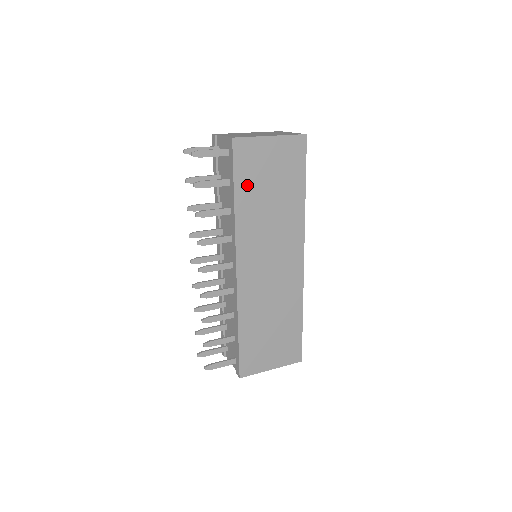
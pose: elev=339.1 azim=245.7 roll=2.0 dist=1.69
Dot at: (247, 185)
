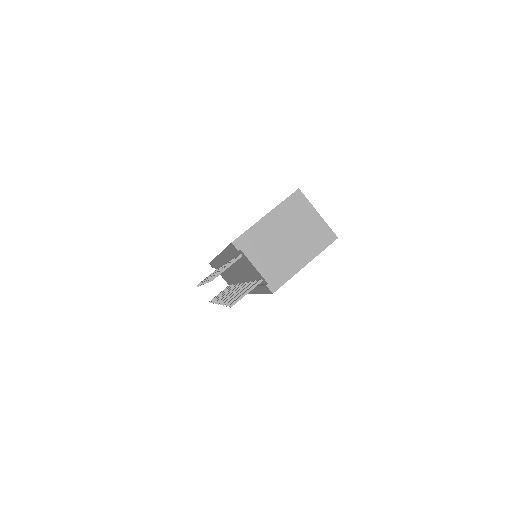
Dot at: occluded
